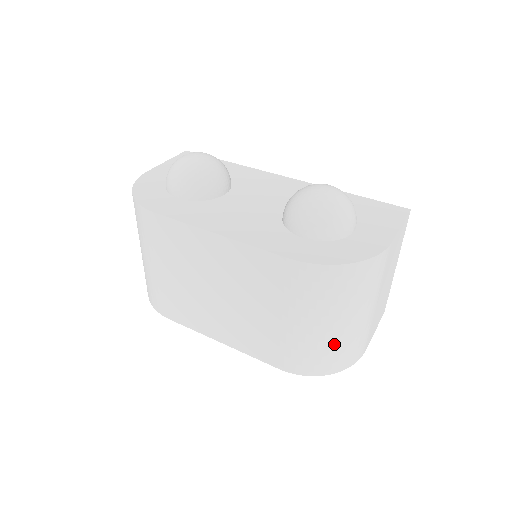
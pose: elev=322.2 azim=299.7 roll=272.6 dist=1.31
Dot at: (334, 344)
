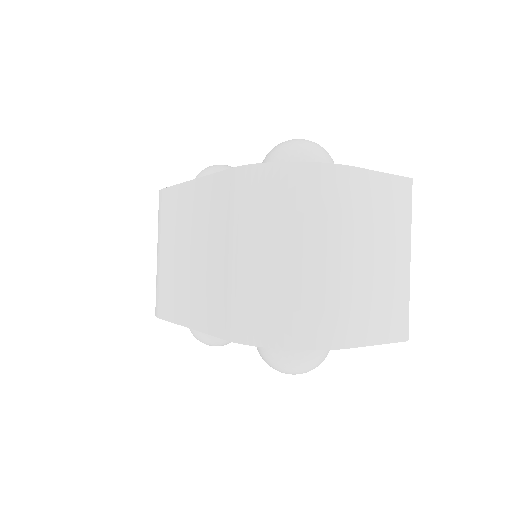
Dot at: (283, 290)
